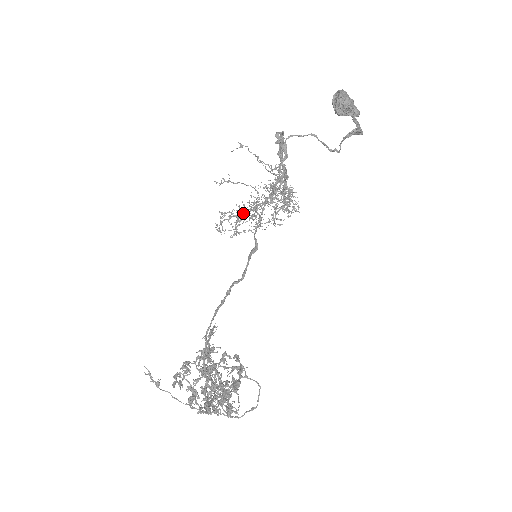
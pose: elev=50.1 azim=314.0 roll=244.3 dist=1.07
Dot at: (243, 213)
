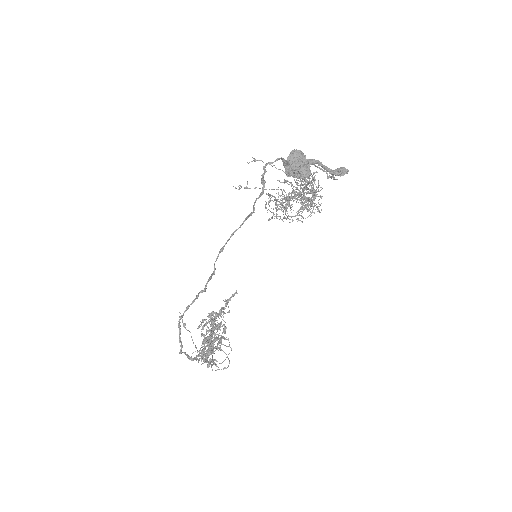
Dot at: (284, 199)
